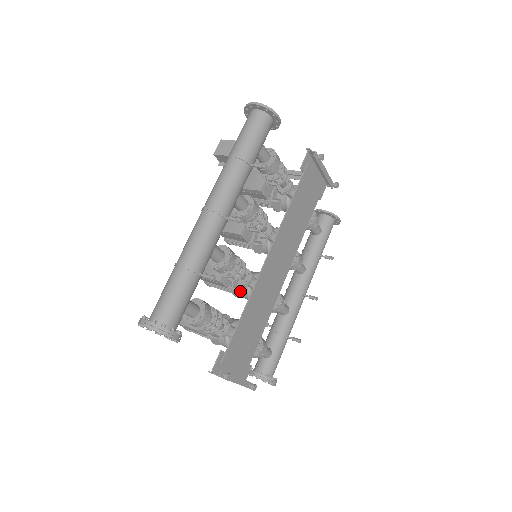
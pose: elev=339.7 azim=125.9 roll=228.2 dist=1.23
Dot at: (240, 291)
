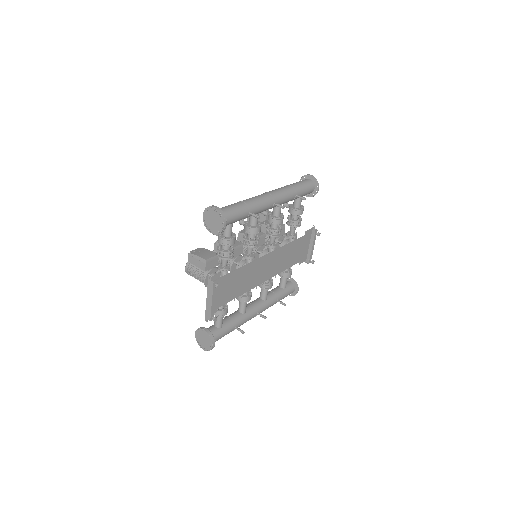
Dot at: (238, 264)
